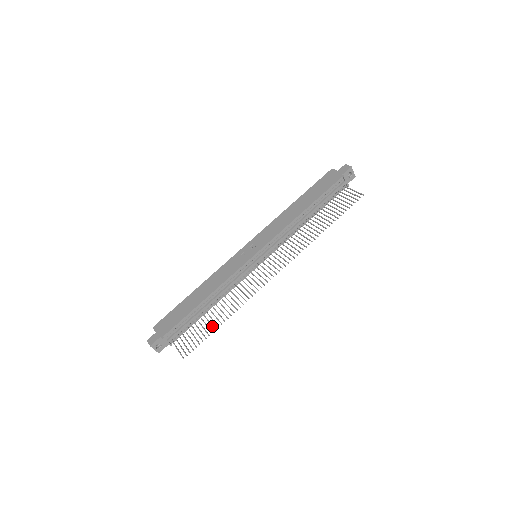
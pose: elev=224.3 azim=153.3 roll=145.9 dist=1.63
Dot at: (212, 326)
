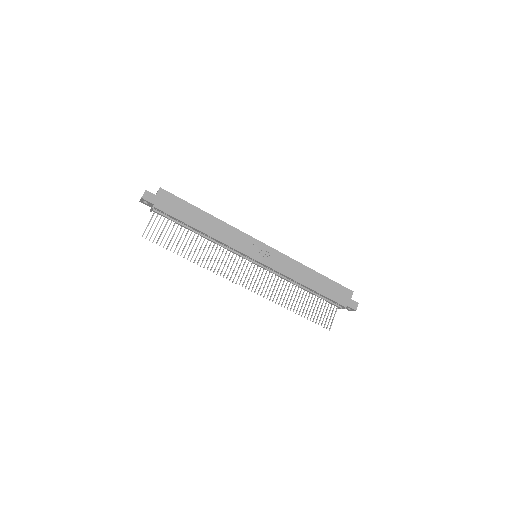
Dot at: (179, 249)
